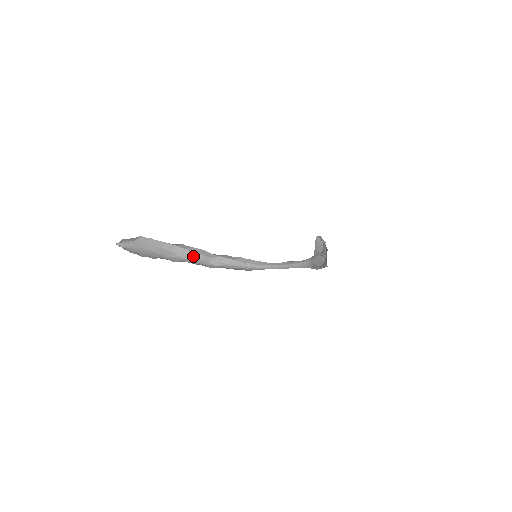
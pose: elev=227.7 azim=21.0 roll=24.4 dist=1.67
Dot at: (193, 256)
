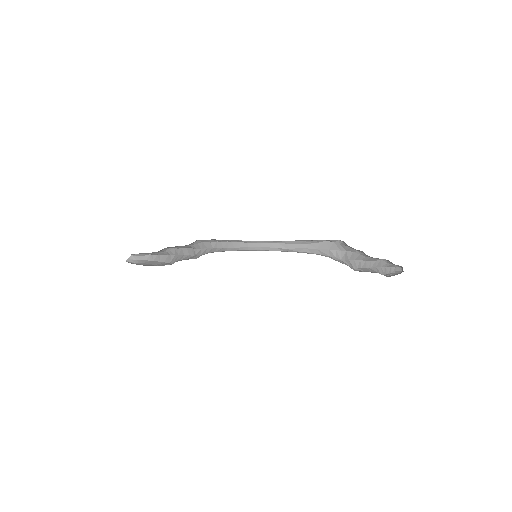
Dot at: (182, 258)
